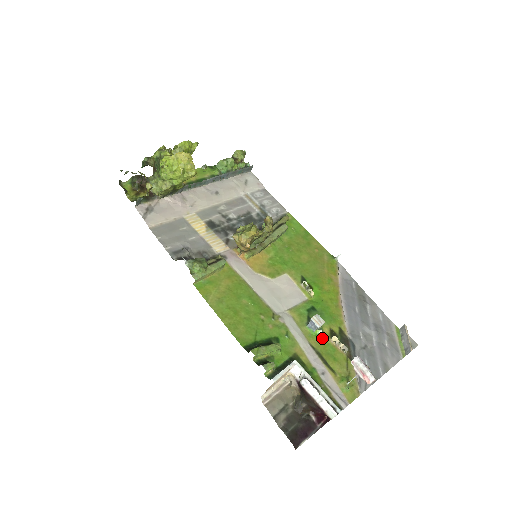
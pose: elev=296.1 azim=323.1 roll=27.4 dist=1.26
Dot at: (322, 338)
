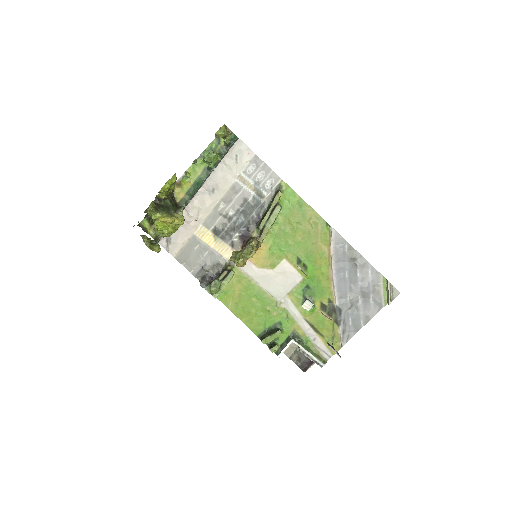
Dot at: (314, 312)
